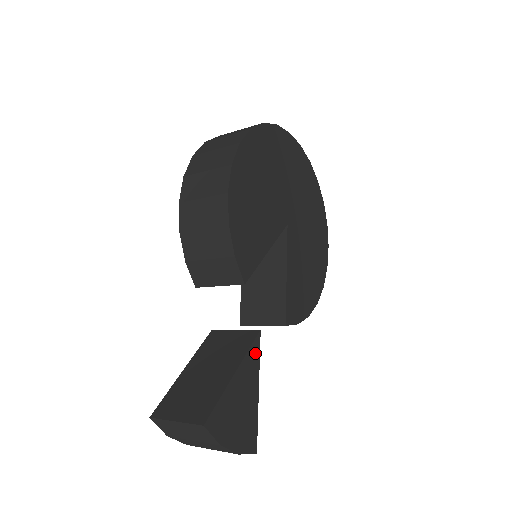
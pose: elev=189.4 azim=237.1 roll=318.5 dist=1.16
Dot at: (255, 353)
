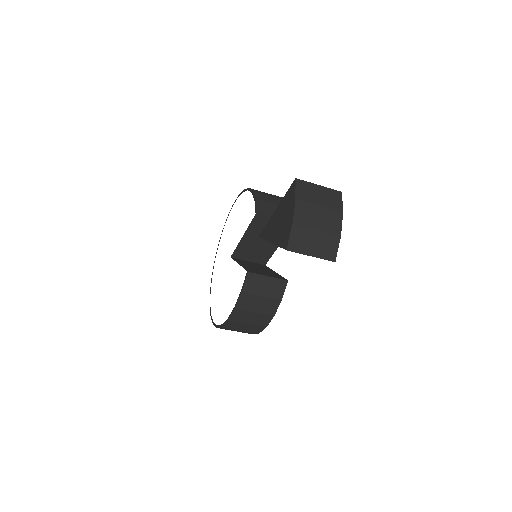
Dot at: occluded
